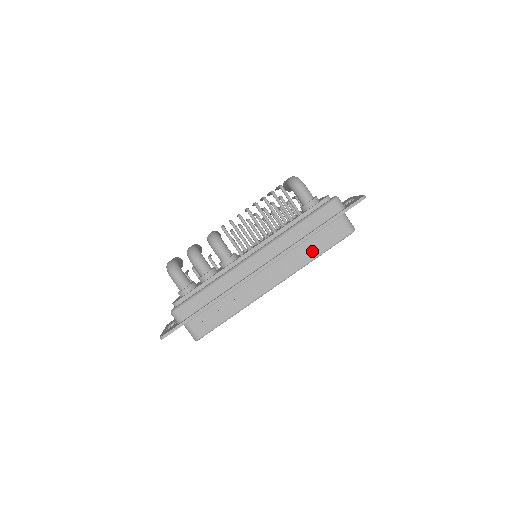
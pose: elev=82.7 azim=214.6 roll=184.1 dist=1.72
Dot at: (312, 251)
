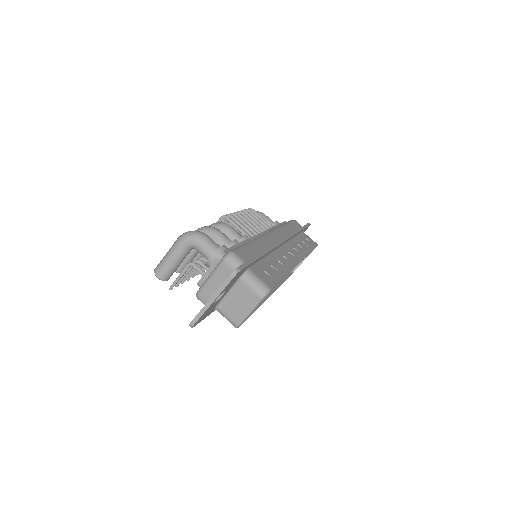
Dot at: (304, 246)
